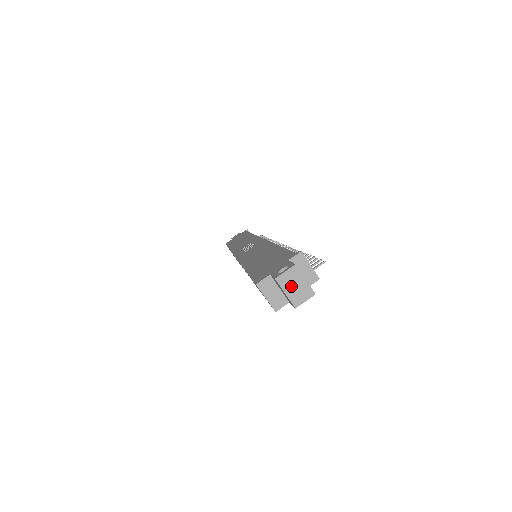
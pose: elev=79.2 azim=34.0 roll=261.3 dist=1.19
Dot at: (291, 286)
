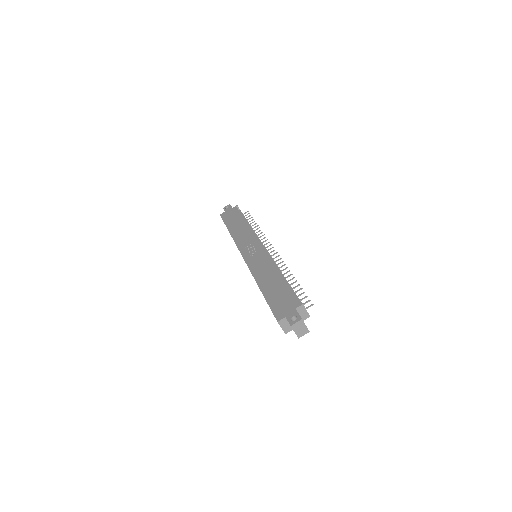
Dot at: (298, 329)
